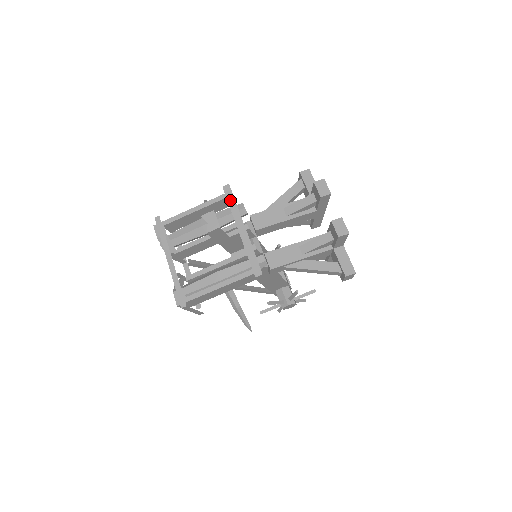
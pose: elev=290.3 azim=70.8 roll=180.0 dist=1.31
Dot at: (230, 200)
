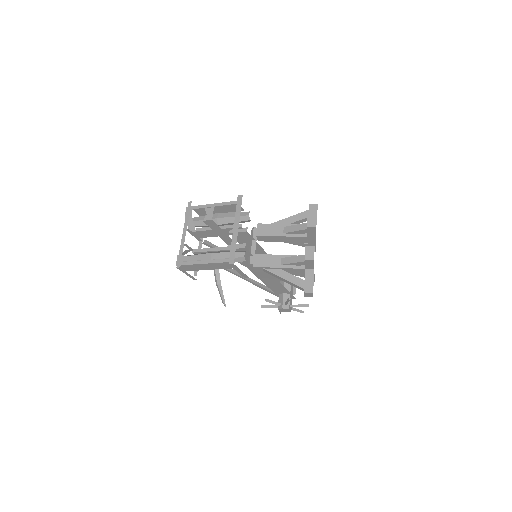
Dot at: (238, 206)
